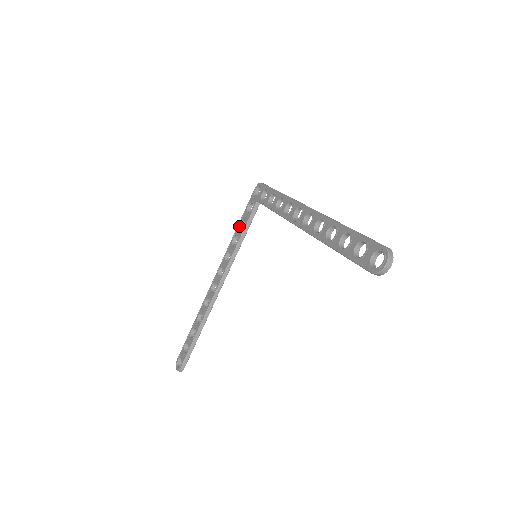
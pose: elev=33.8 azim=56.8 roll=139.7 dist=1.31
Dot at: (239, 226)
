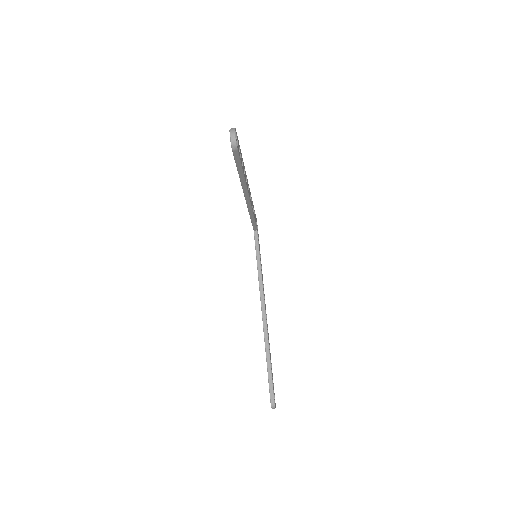
Dot at: occluded
